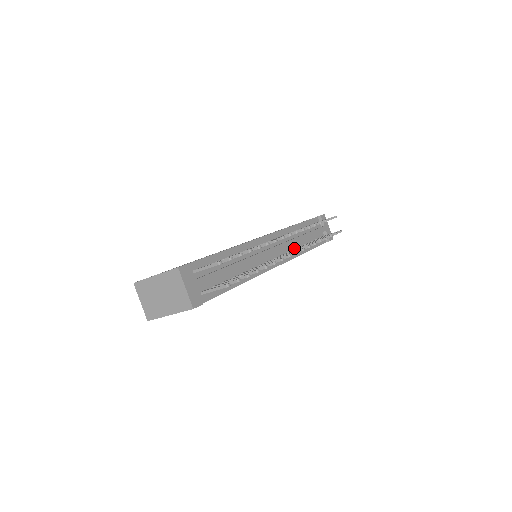
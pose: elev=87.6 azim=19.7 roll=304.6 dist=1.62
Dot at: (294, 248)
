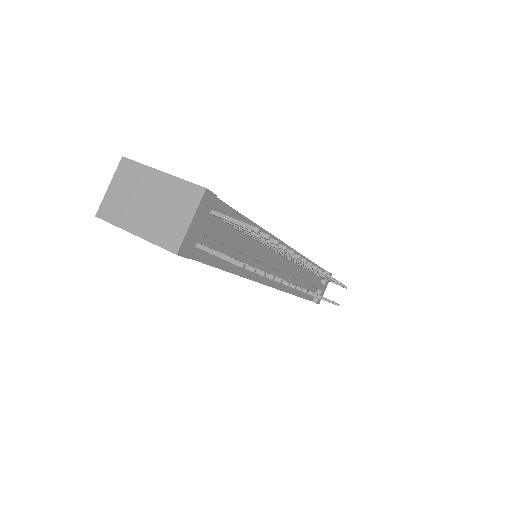
Dot at: (292, 282)
